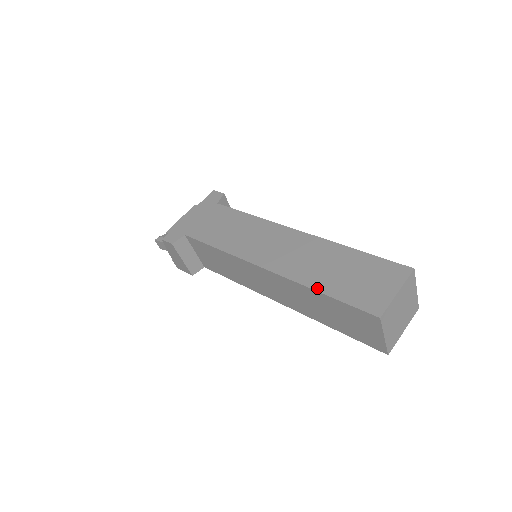
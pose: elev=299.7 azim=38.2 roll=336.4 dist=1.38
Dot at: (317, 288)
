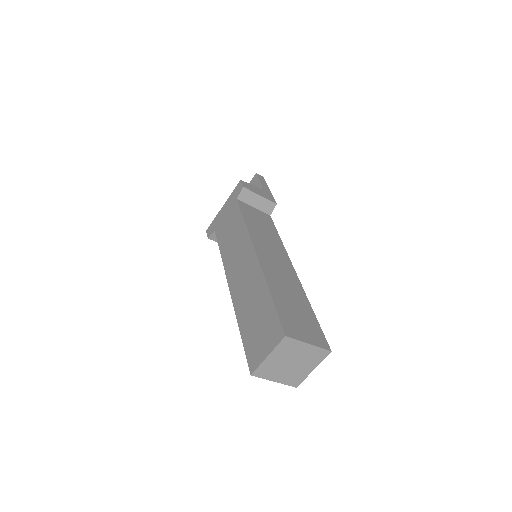
Dot at: (240, 325)
